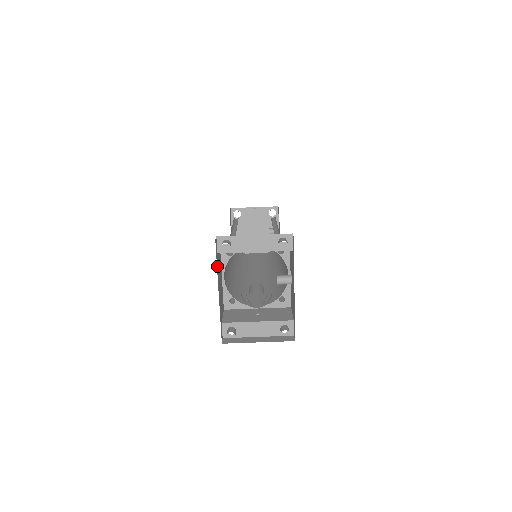
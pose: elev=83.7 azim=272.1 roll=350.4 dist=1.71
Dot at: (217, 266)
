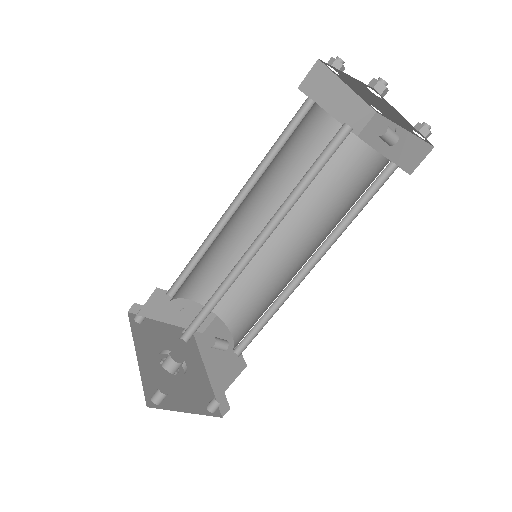
Dot at: occluded
